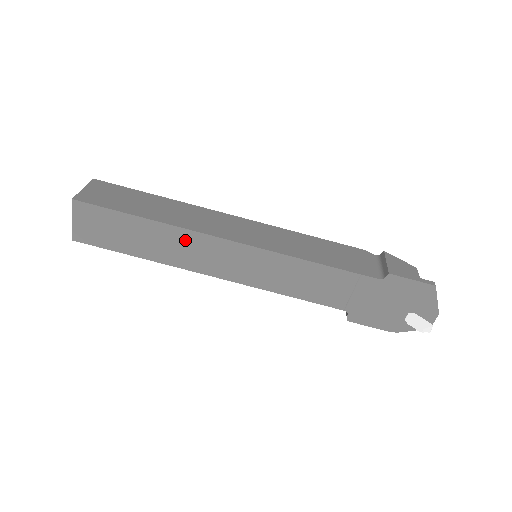
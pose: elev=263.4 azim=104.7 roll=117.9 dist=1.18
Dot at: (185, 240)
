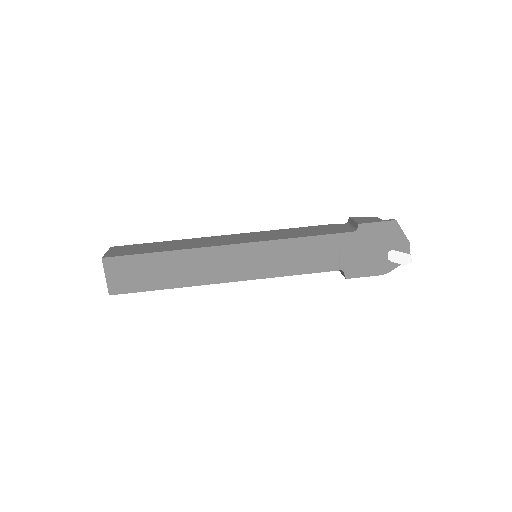
Dot at: (198, 258)
